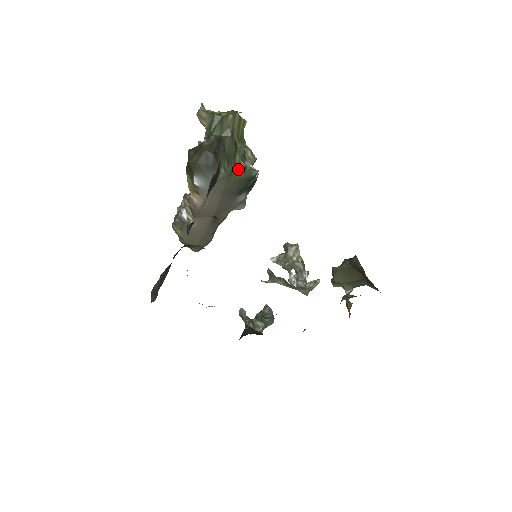
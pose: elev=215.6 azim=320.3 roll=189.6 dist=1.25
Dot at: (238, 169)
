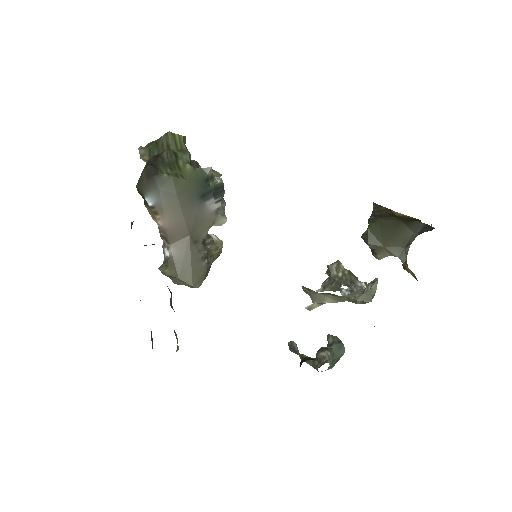
Dot at: (185, 171)
